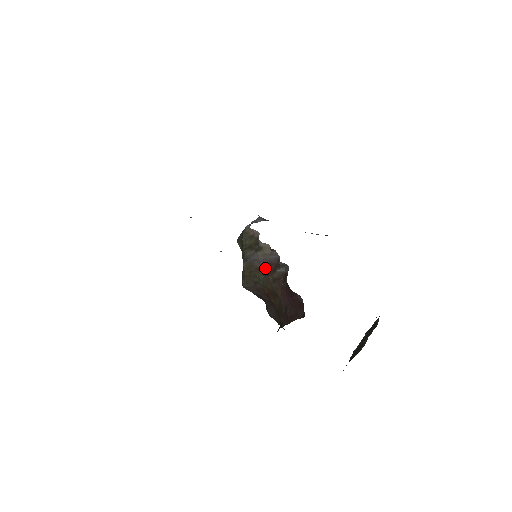
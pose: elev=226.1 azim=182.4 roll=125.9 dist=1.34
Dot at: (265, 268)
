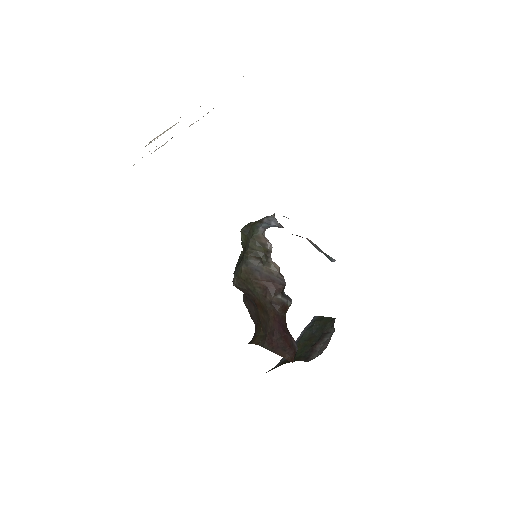
Dot at: (265, 284)
